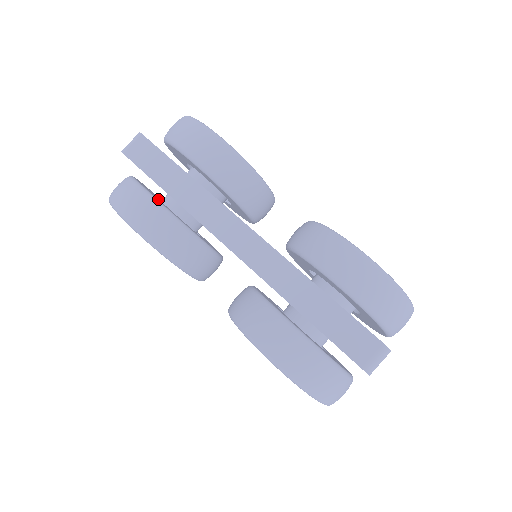
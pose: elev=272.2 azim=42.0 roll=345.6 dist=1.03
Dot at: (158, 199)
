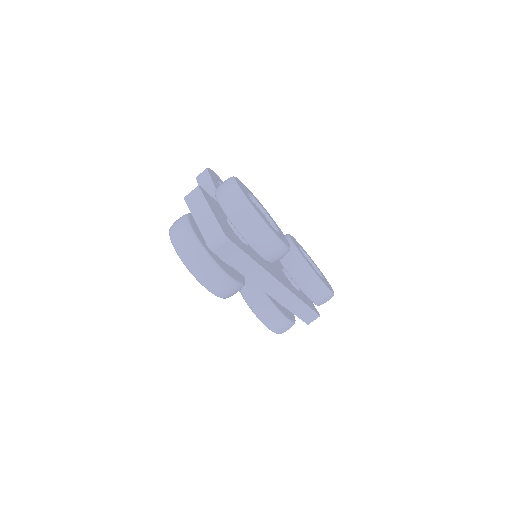
Dot at: (225, 266)
